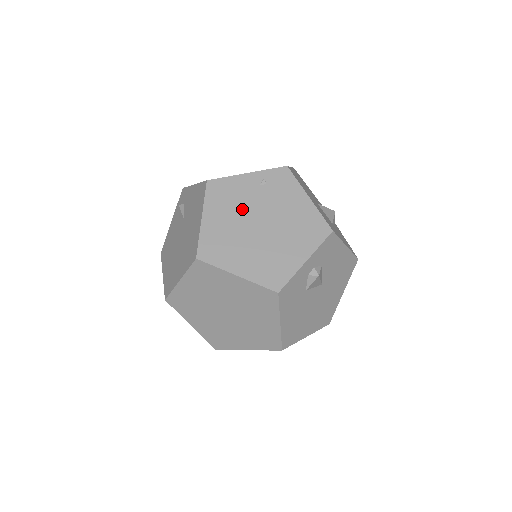
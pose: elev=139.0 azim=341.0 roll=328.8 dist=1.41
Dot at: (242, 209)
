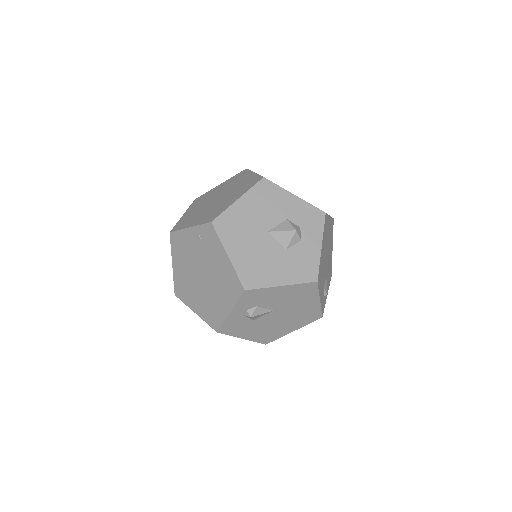
Dot at: (190, 260)
